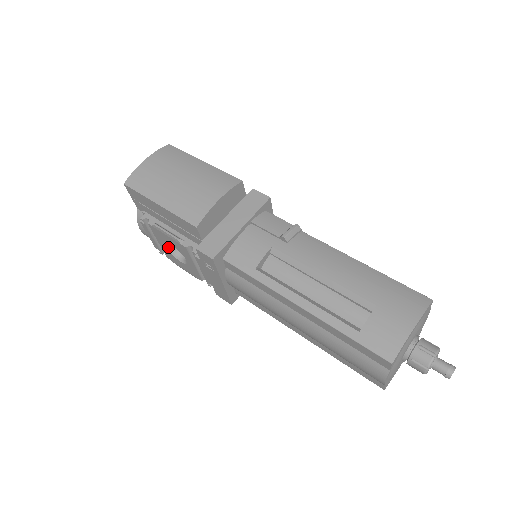
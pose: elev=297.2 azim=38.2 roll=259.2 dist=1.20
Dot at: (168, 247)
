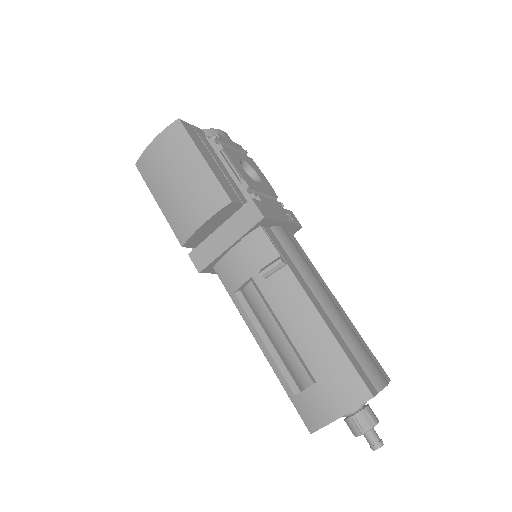
Dot at: occluded
